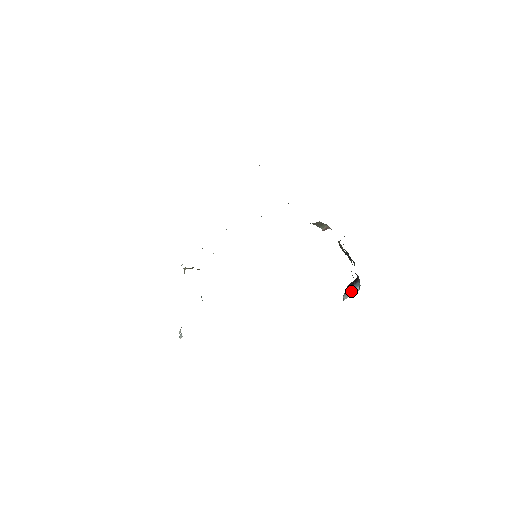
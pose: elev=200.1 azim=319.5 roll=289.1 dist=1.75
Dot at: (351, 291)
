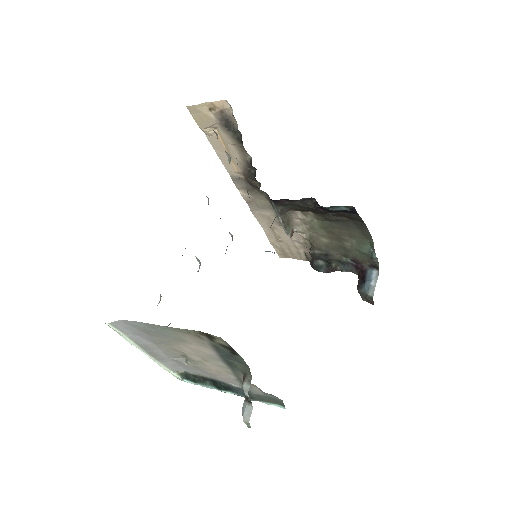
Dot at: (371, 281)
